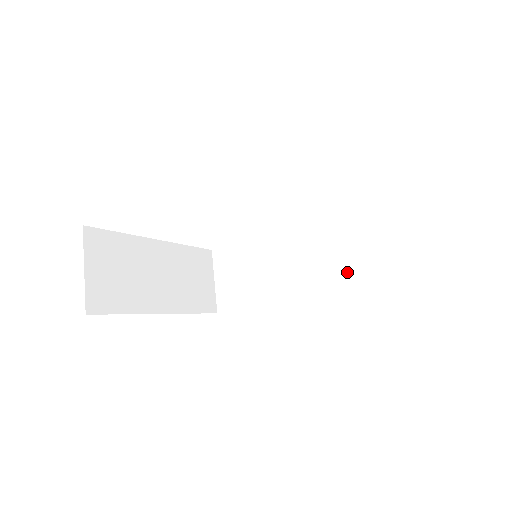
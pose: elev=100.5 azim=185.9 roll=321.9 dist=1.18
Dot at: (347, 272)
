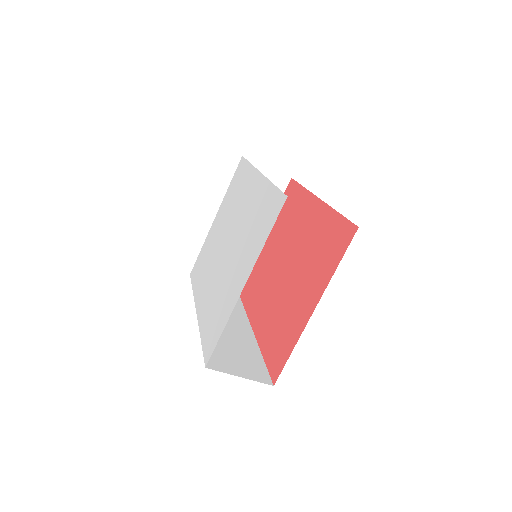
Dot at: occluded
